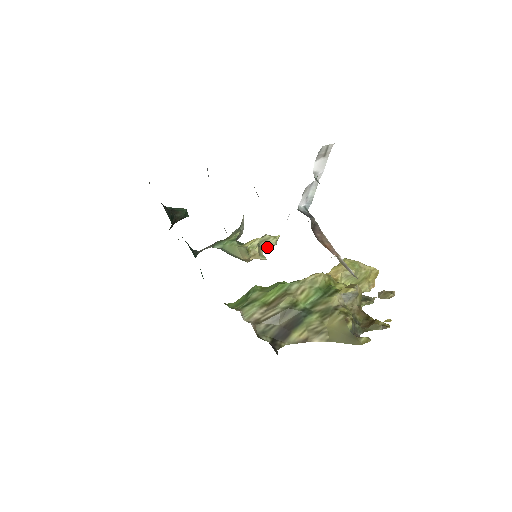
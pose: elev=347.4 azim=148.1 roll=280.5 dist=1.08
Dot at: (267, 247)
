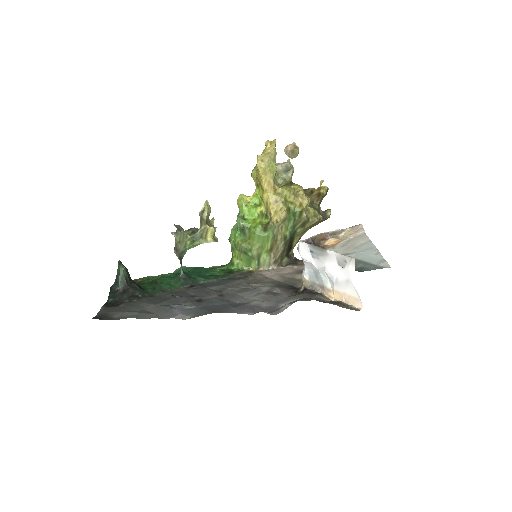
Dot at: (208, 215)
